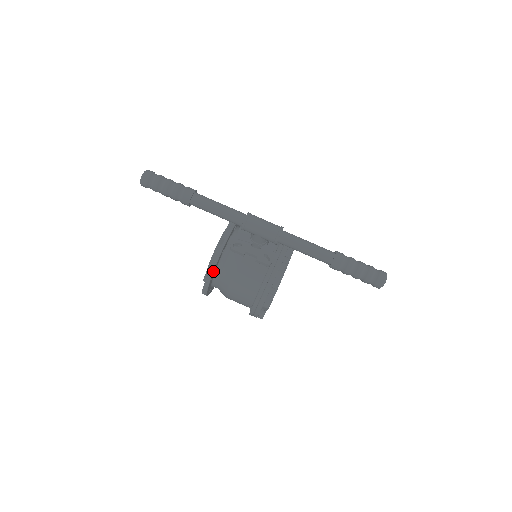
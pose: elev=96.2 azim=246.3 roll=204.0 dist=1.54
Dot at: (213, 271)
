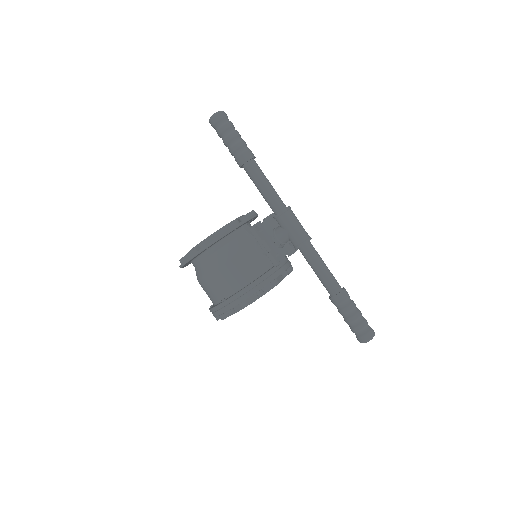
Dot at: (217, 240)
